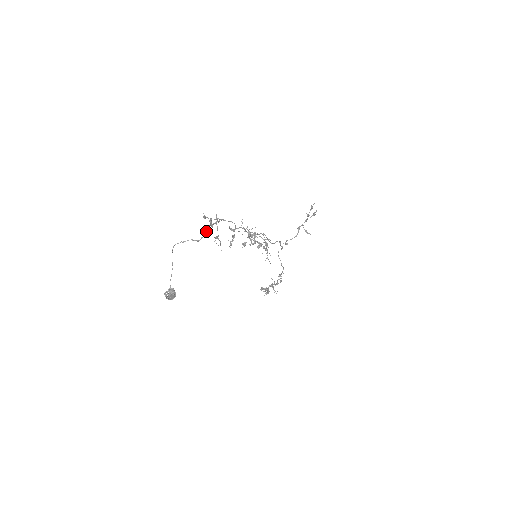
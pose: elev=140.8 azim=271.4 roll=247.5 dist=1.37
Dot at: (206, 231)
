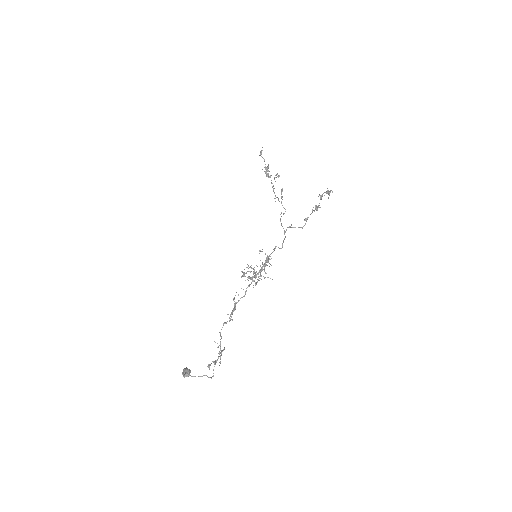
Dot at: occluded
